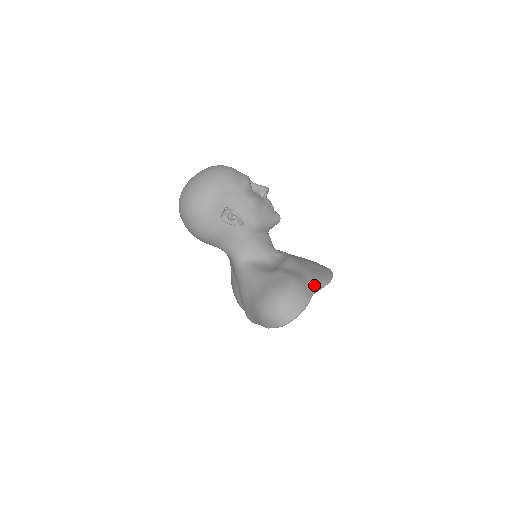
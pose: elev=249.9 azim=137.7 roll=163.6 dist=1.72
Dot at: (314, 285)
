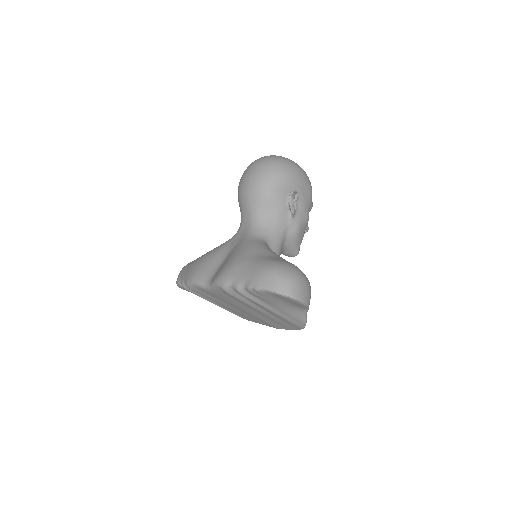
Dot at: occluded
